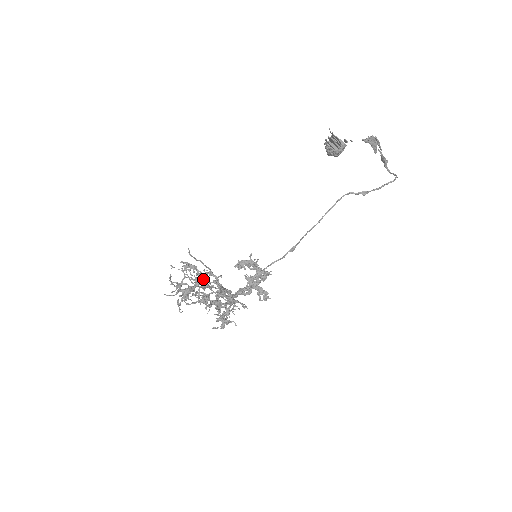
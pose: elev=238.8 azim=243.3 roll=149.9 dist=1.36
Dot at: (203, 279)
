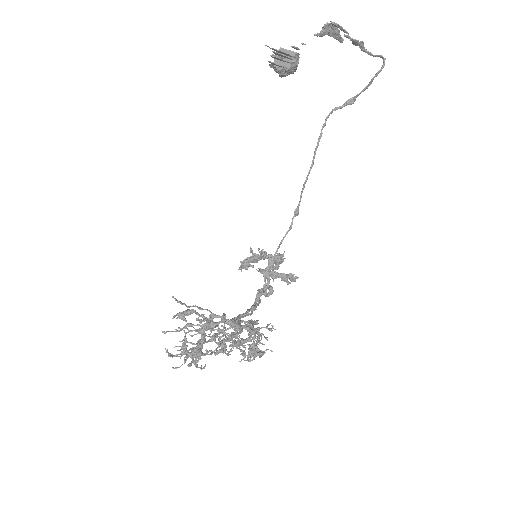
Dot at: occluded
